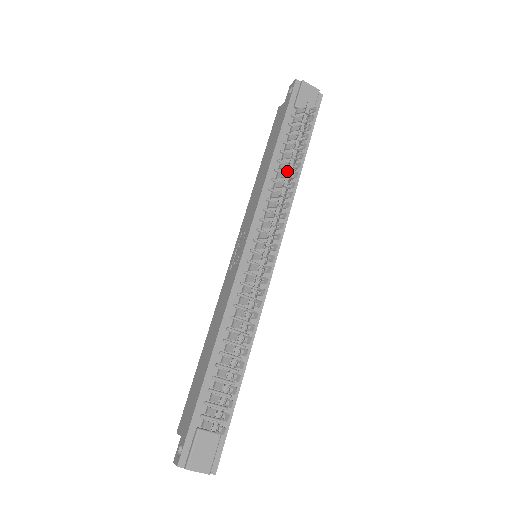
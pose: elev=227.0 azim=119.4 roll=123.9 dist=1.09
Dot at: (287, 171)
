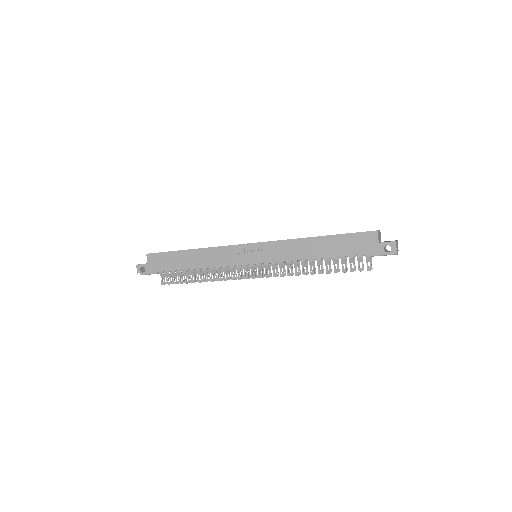
Dot at: occluded
